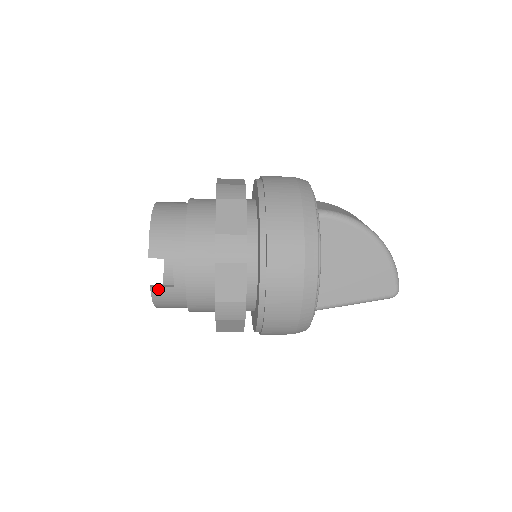
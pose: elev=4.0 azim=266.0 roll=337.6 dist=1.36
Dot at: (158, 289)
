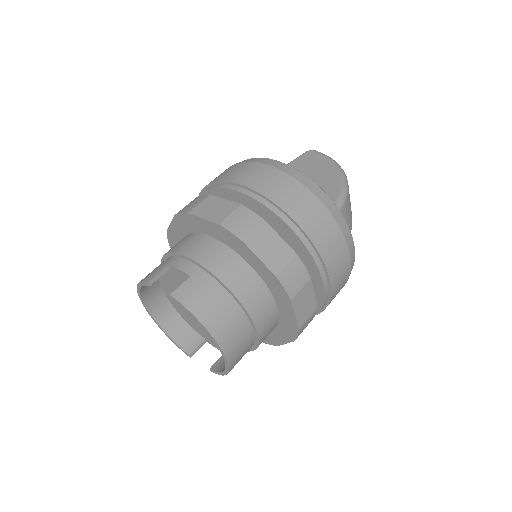
Dot at: (194, 351)
